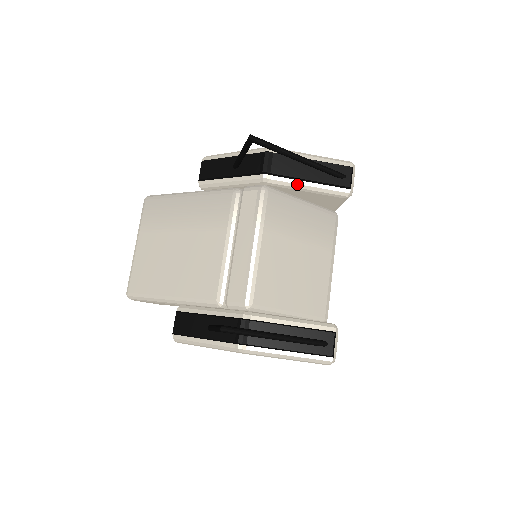
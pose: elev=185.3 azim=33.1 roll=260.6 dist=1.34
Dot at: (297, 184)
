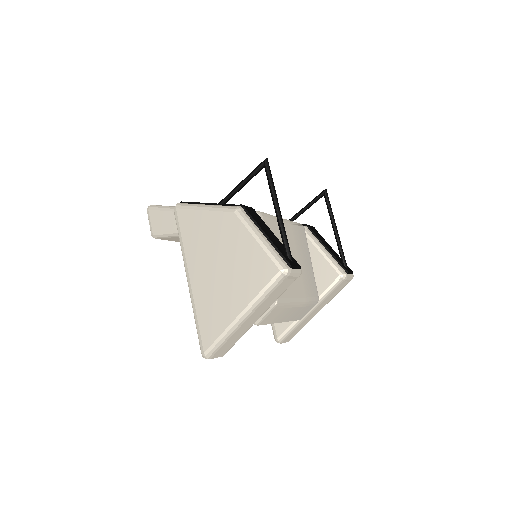
Dot at: (320, 244)
